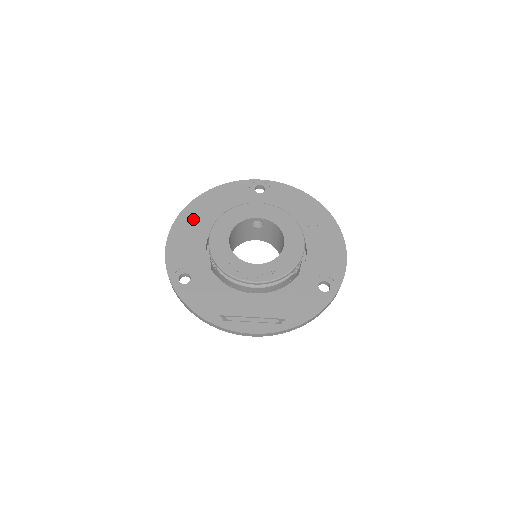
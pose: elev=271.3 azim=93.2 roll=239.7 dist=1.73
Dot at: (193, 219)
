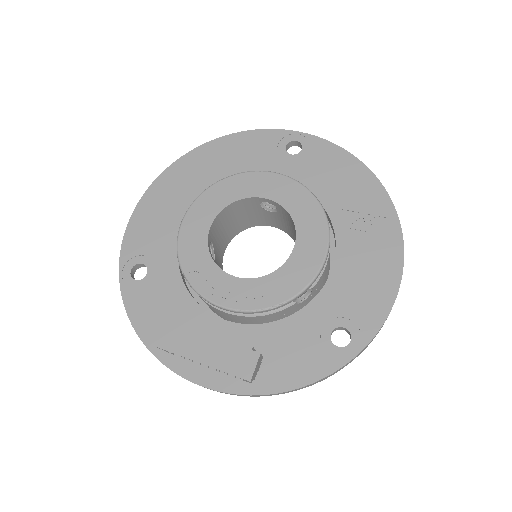
Dot at: (181, 181)
